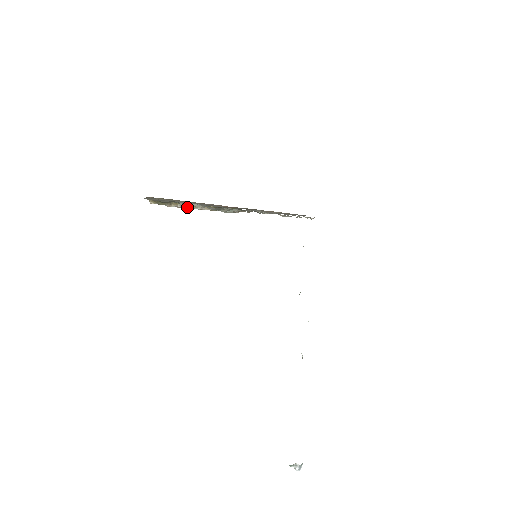
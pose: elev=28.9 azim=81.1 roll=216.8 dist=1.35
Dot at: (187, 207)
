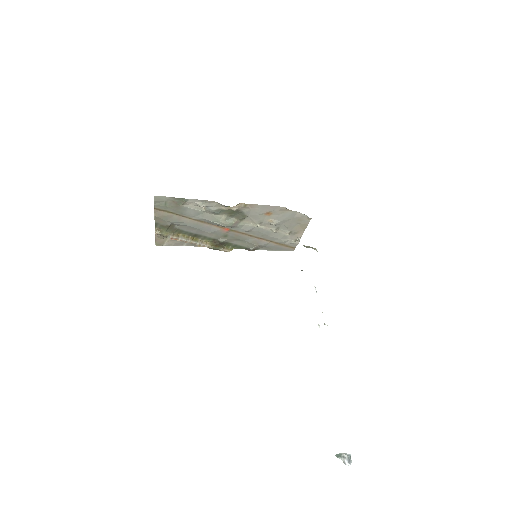
Dot at: (187, 241)
